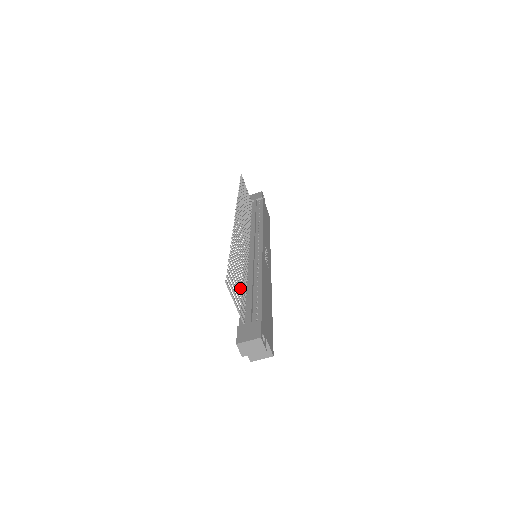
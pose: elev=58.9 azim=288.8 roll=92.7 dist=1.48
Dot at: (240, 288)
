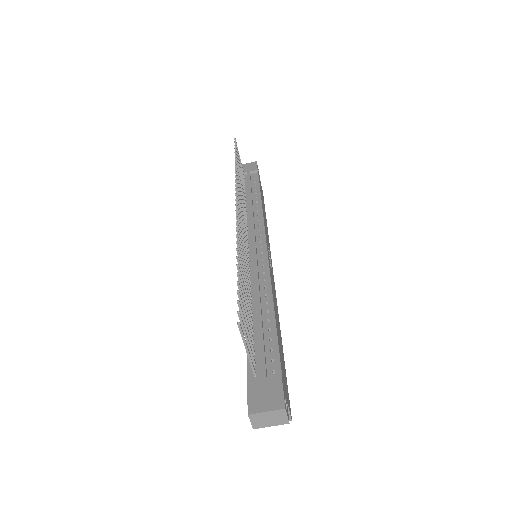
Dot at: (248, 318)
